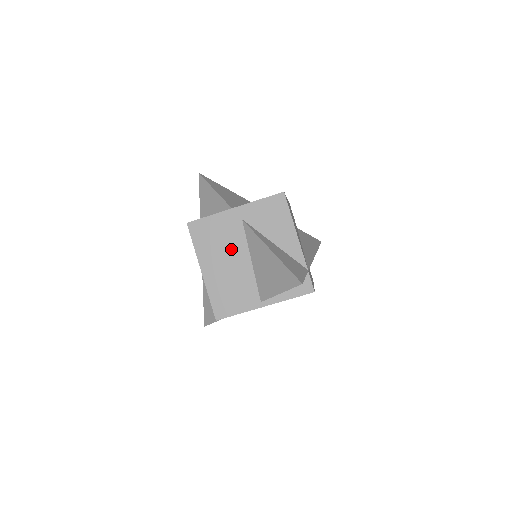
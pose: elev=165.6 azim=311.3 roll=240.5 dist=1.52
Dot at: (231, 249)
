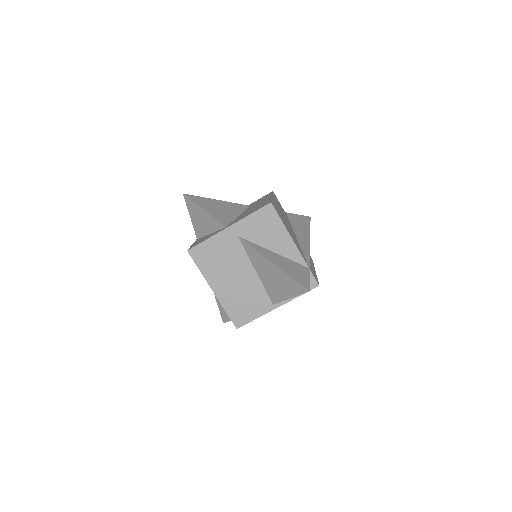
Dot at: (234, 265)
